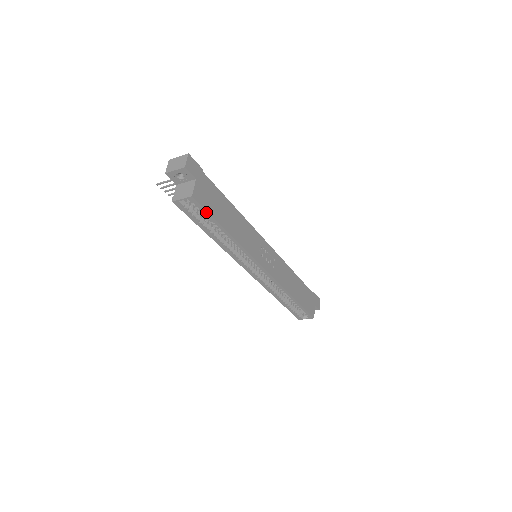
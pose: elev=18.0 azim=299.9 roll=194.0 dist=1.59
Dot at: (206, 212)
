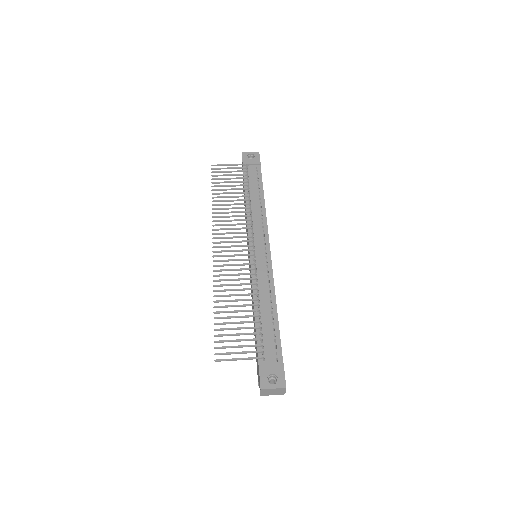
Dot at: occluded
